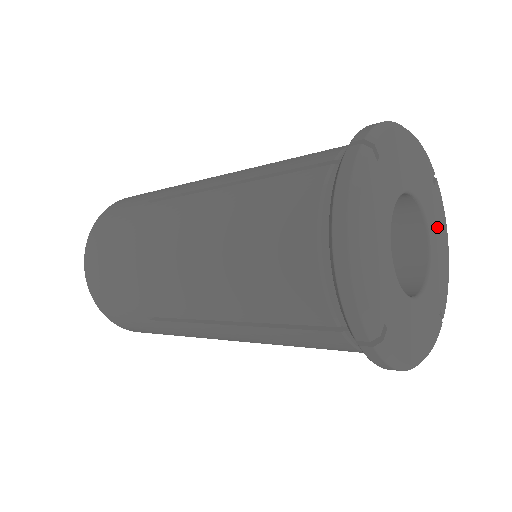
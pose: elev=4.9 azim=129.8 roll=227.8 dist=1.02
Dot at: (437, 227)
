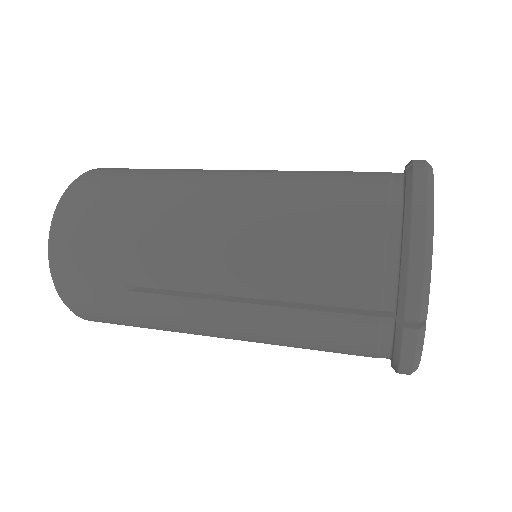
Dot at: occluded
